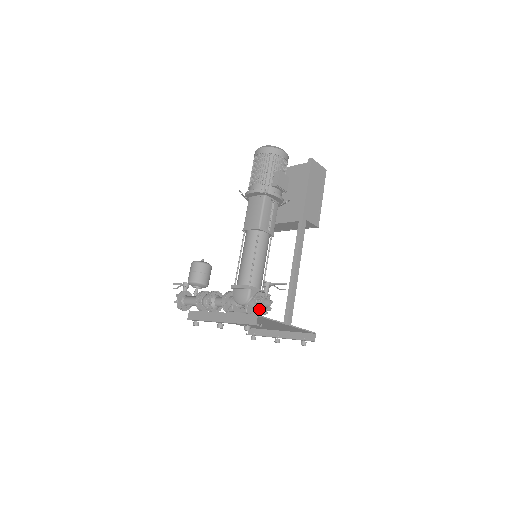
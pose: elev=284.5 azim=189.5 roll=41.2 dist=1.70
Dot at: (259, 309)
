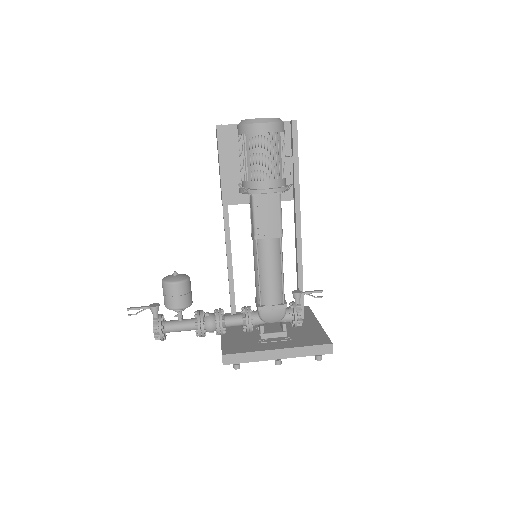
Dot at: (298, 323)
